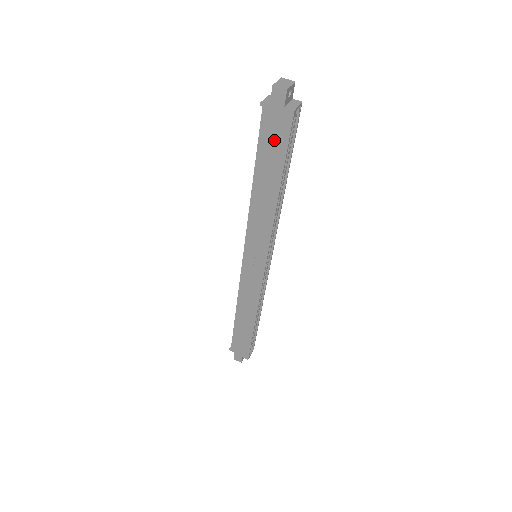
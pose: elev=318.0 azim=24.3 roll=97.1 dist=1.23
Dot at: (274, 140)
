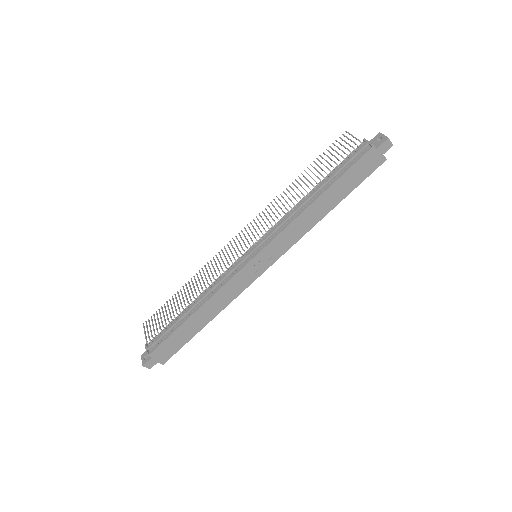
Dot at: (360, 172)
